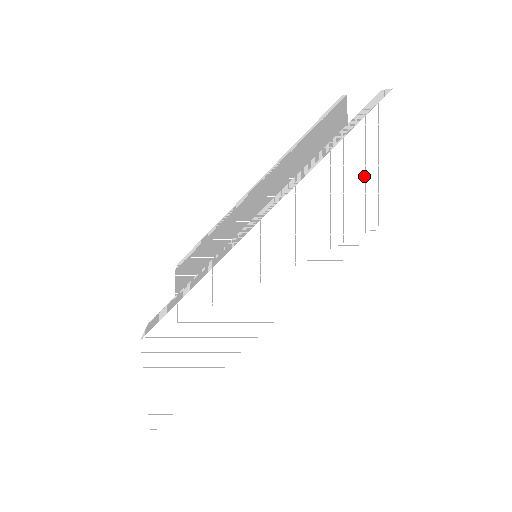
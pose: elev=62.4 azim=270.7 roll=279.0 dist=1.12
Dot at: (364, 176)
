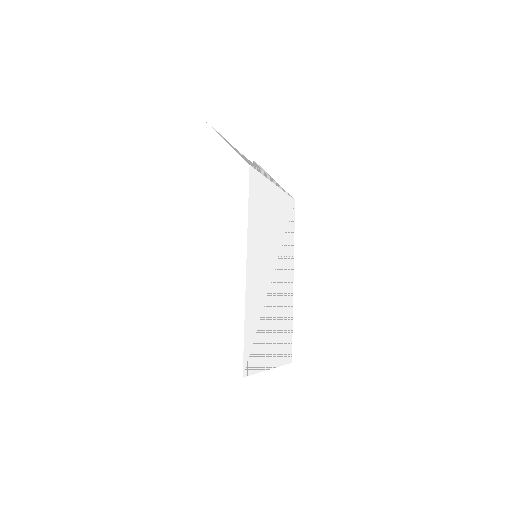
Dot at: (225, 157)
